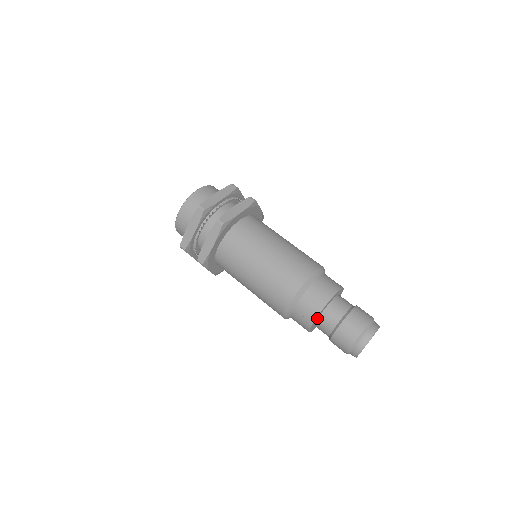
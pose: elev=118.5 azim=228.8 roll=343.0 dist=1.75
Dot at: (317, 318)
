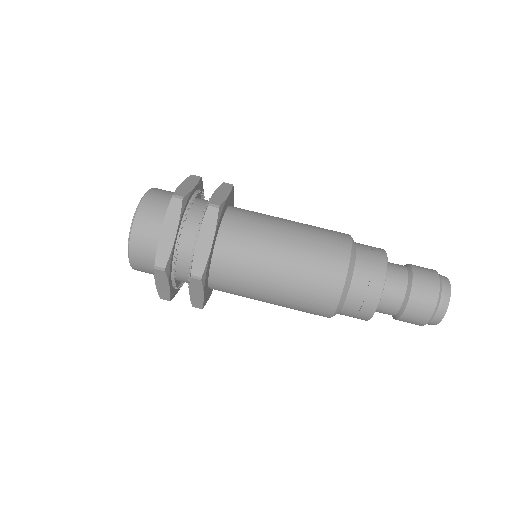
Dot at: occluded
